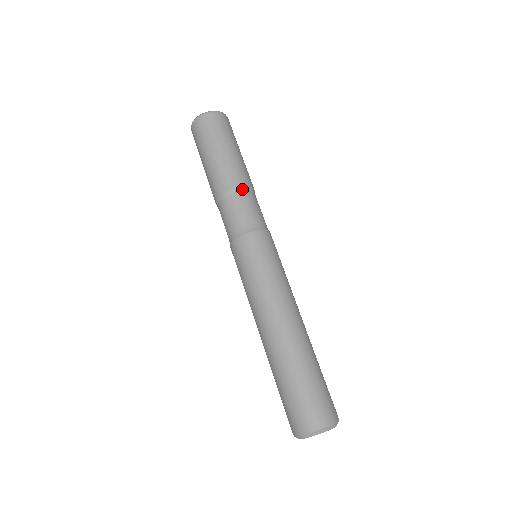
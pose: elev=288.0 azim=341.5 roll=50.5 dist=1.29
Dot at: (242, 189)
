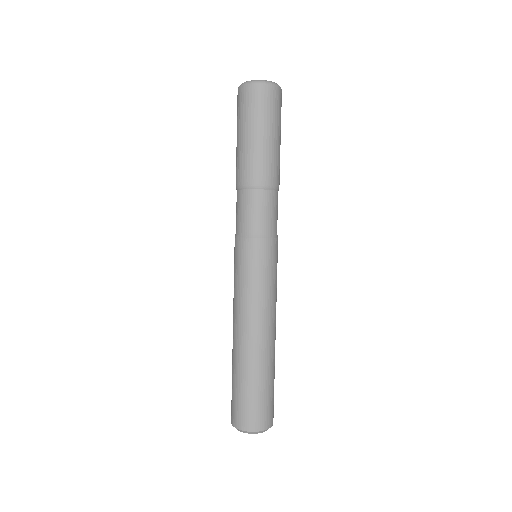
Dot at: (278, 190)
